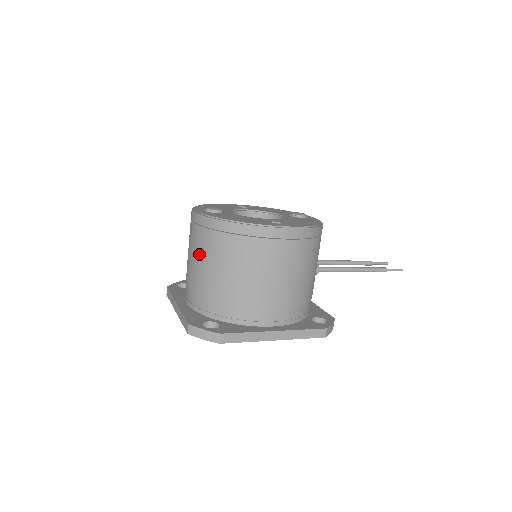
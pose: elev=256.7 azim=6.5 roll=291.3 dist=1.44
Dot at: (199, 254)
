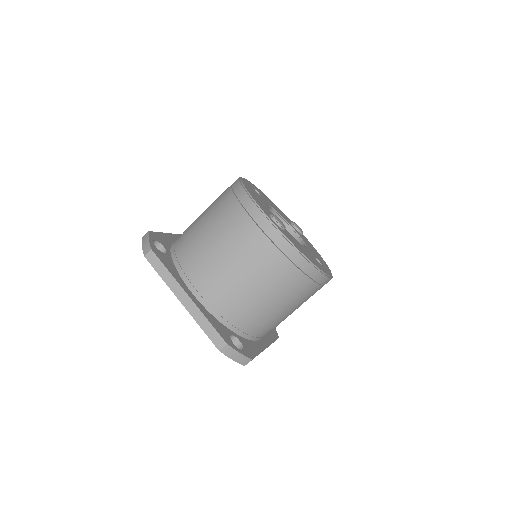
Dot at: (256, 270)
